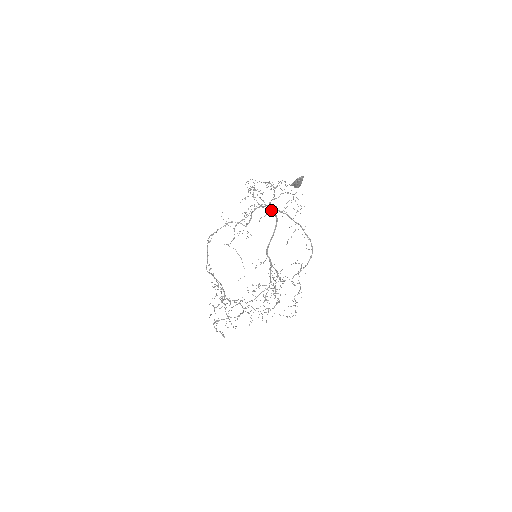
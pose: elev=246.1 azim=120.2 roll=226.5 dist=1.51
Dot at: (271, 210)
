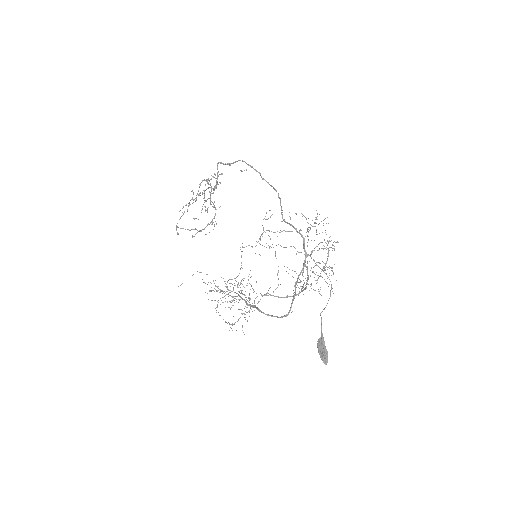
Dot at: occluded
